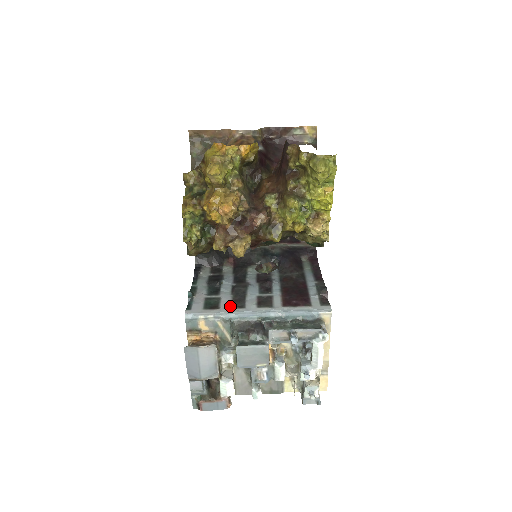
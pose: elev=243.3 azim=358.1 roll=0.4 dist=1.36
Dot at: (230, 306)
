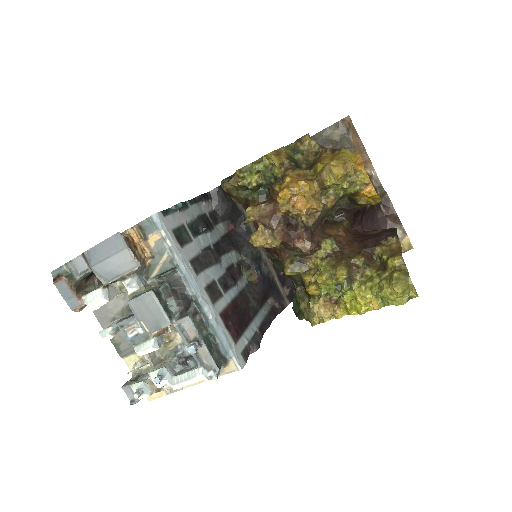
Dot at: (190, 258)
